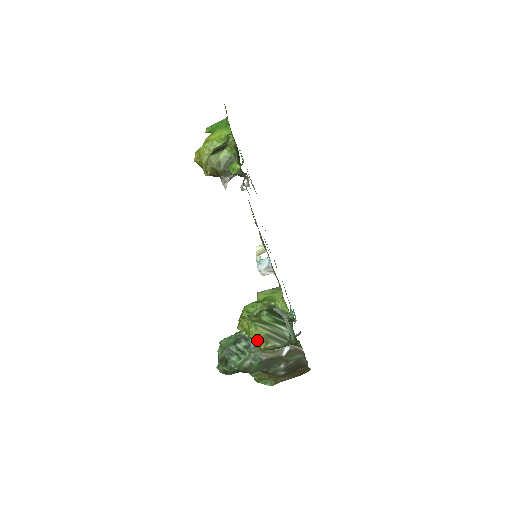
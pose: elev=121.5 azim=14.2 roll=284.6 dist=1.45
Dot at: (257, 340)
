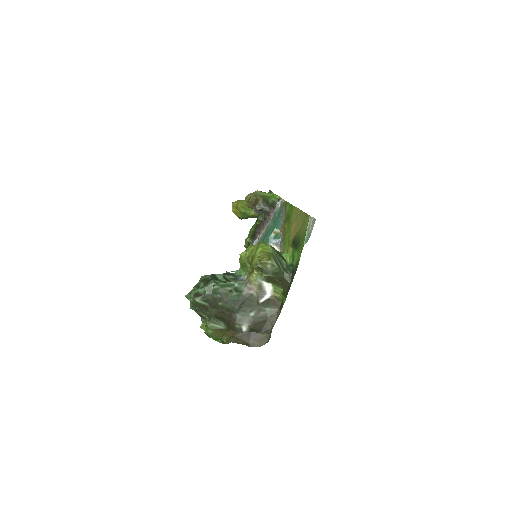
Dot at: (263, 252)
